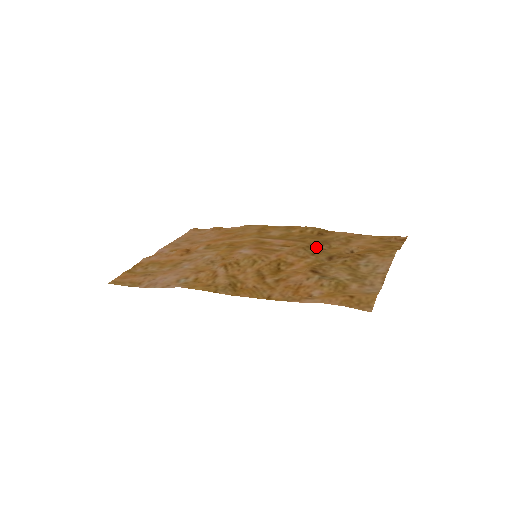
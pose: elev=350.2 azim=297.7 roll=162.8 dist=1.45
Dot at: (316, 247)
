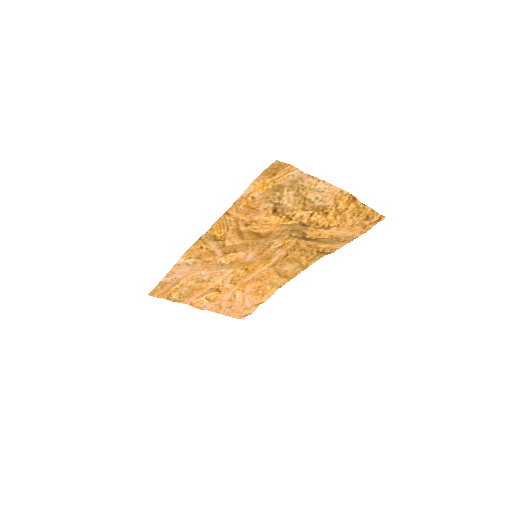
Dot at: (303, 238)
